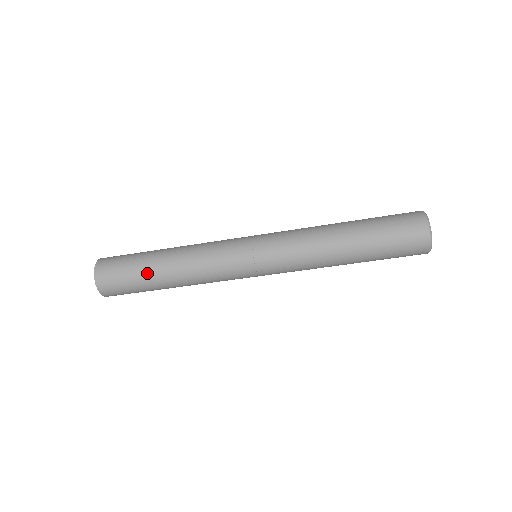
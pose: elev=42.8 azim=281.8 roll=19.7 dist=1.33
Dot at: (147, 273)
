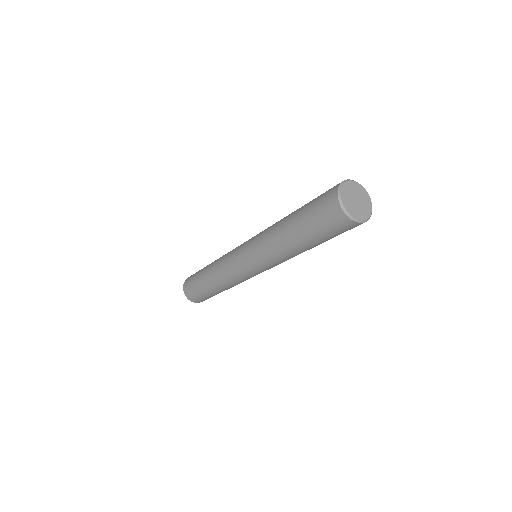
Dot at: (203, 288)
